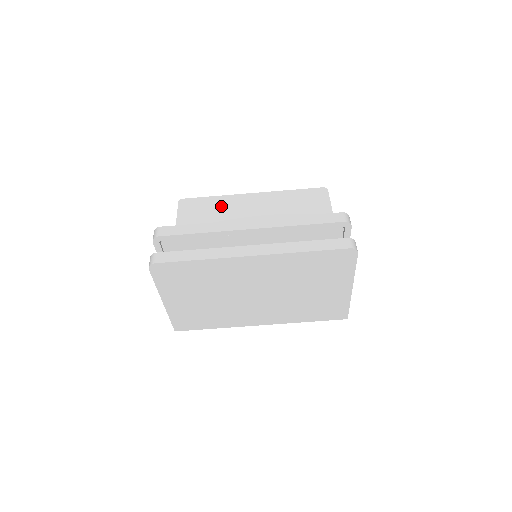
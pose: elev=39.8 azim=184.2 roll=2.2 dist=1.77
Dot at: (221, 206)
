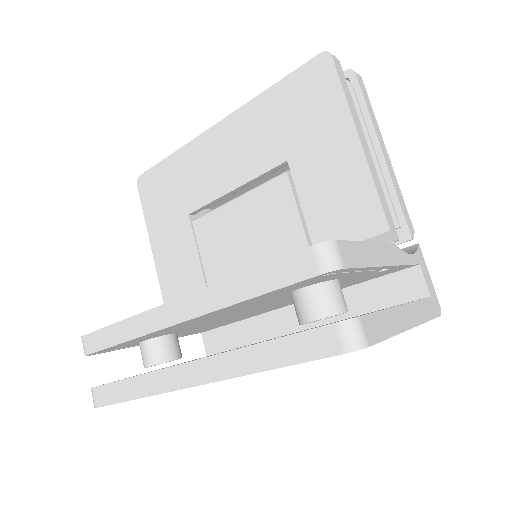
Dot at: (184, 172)
